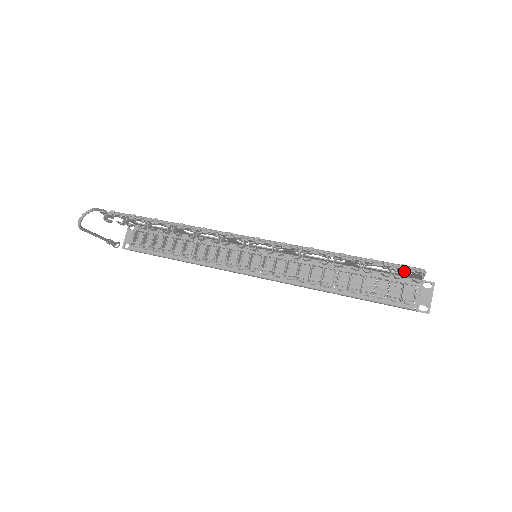
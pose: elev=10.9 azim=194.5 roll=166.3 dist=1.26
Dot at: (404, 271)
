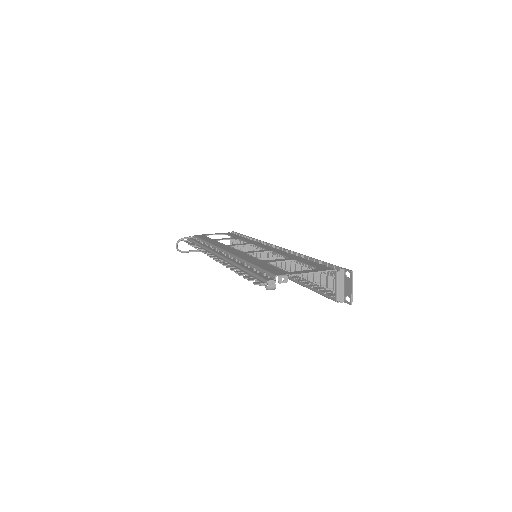
Dot at: occluded
